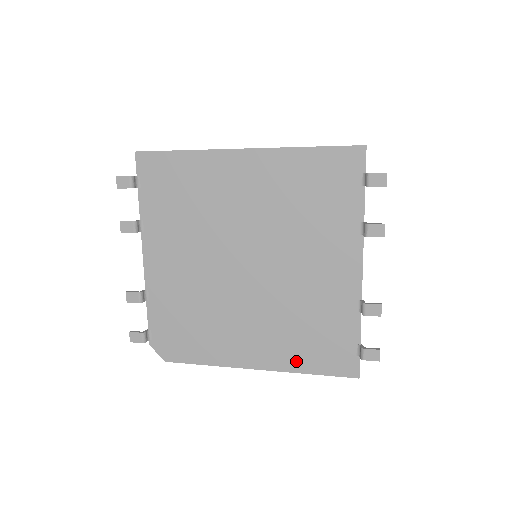
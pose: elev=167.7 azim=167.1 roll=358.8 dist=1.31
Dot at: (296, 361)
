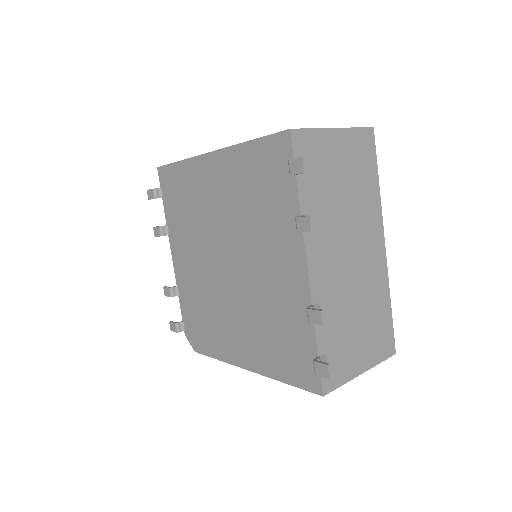
Dot at: (272, 366)
